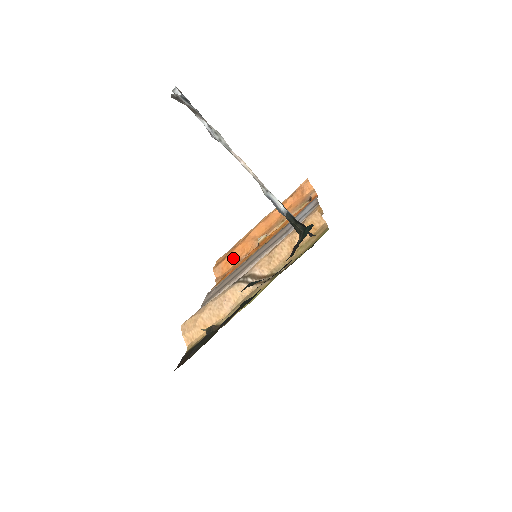
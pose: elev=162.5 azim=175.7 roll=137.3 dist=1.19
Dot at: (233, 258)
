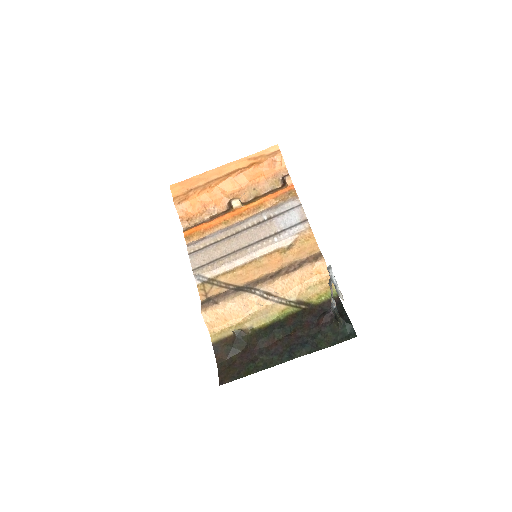
Dot at: (199, 204)
